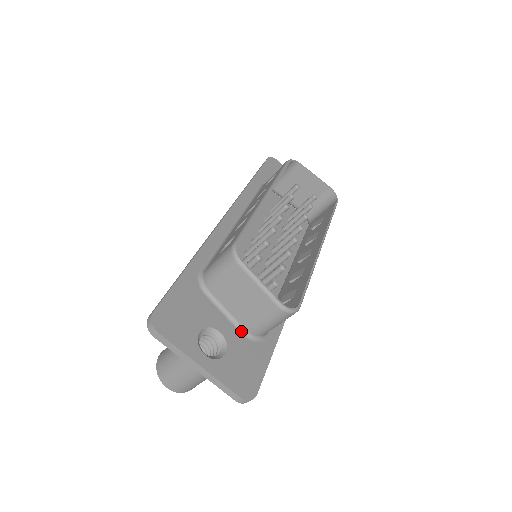
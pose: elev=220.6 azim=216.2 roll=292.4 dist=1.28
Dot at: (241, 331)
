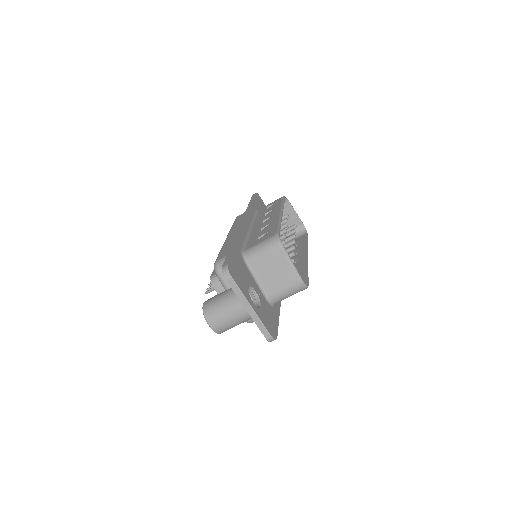
Dot at: (265, 296)
